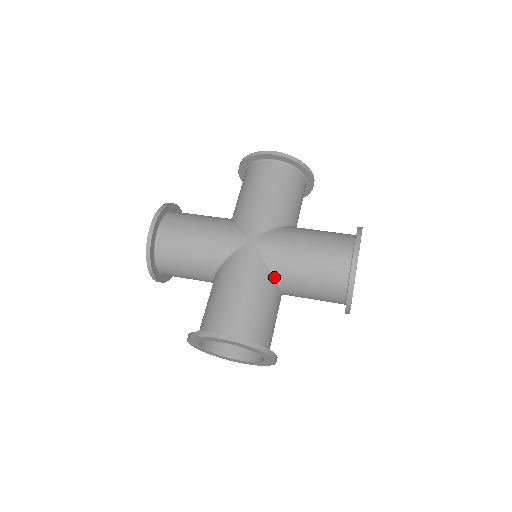
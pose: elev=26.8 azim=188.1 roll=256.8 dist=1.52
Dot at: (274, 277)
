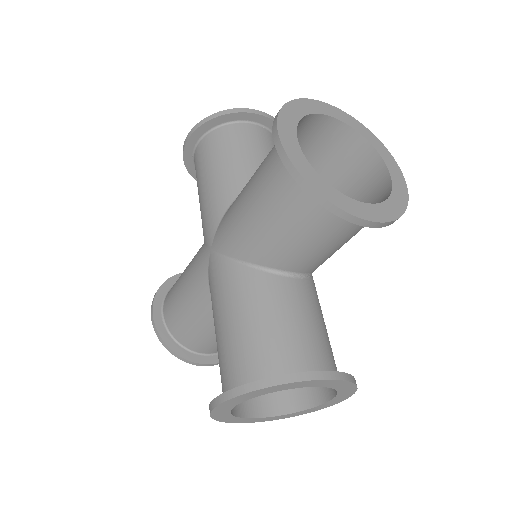
Dot at: (256, 268)
